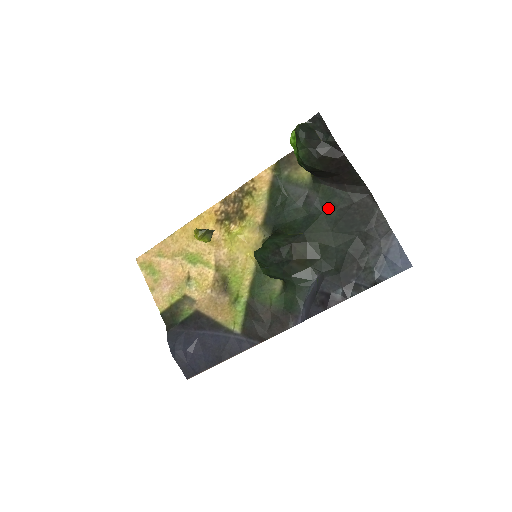
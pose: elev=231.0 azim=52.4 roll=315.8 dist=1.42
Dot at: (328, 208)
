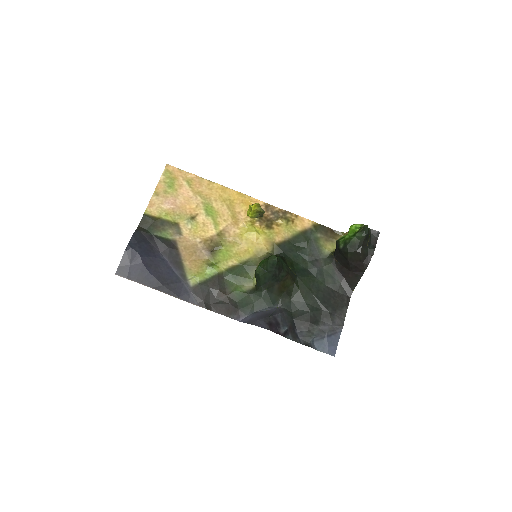
Dot at: (322, 279)
